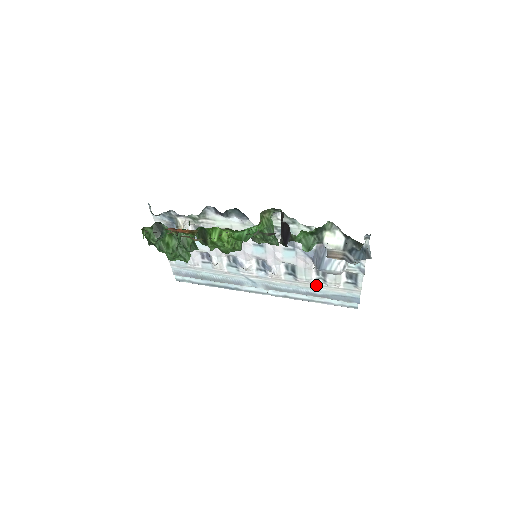
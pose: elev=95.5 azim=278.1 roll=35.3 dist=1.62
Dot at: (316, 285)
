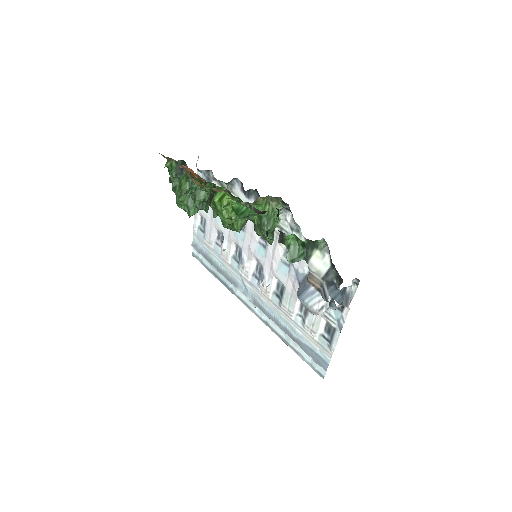
Dot at: (295, 323)
